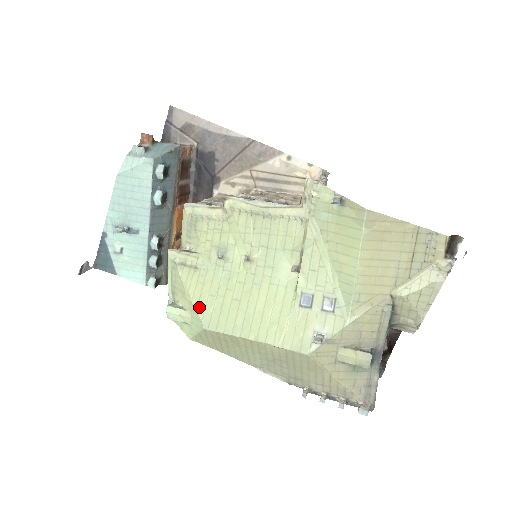
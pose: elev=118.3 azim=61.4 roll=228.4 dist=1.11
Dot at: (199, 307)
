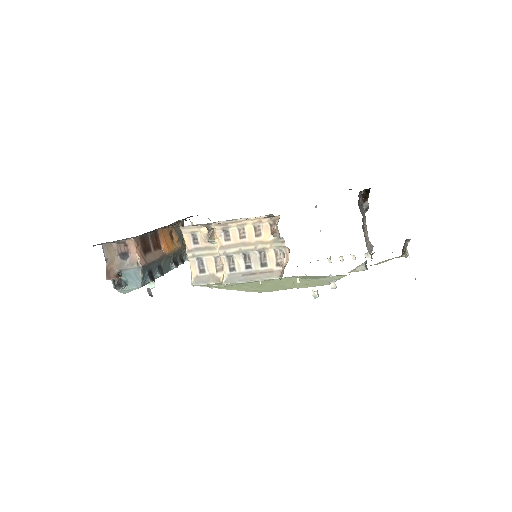
Dot at: (248, 291)
